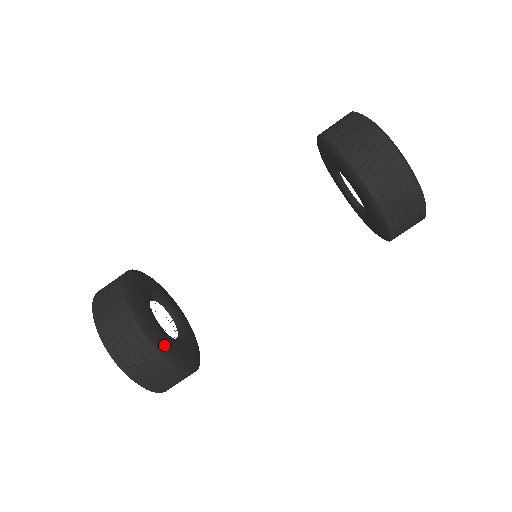
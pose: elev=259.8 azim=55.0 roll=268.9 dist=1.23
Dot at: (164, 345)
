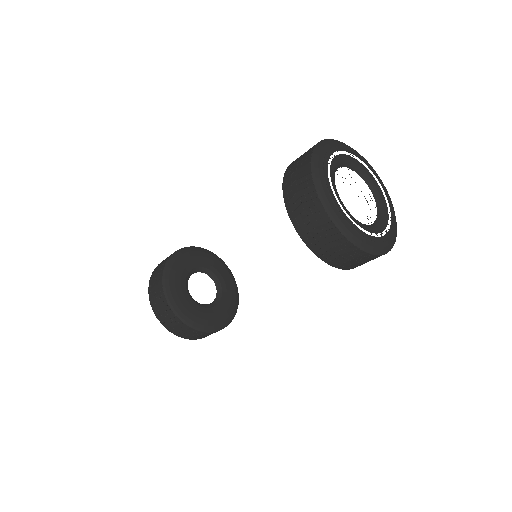
Dot at: (216, 324)
